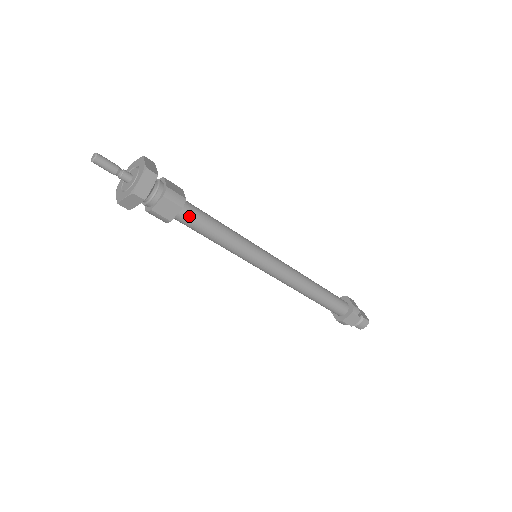
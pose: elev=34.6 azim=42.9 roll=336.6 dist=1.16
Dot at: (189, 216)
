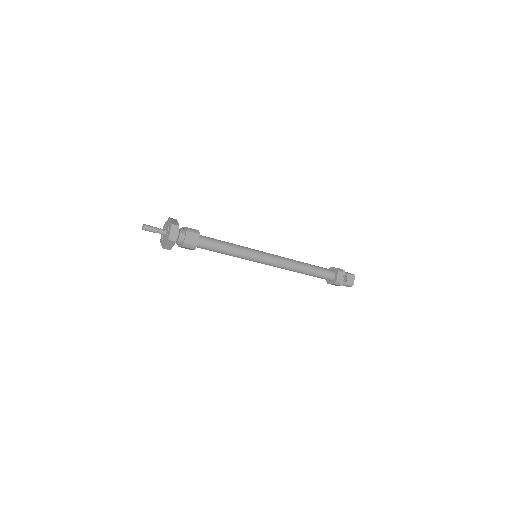
Dot at: (202, 248)
